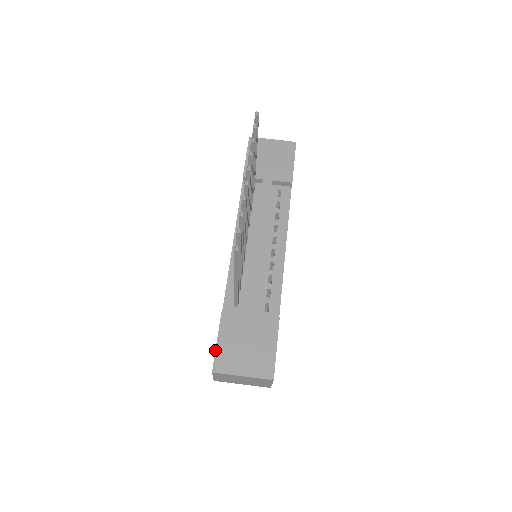
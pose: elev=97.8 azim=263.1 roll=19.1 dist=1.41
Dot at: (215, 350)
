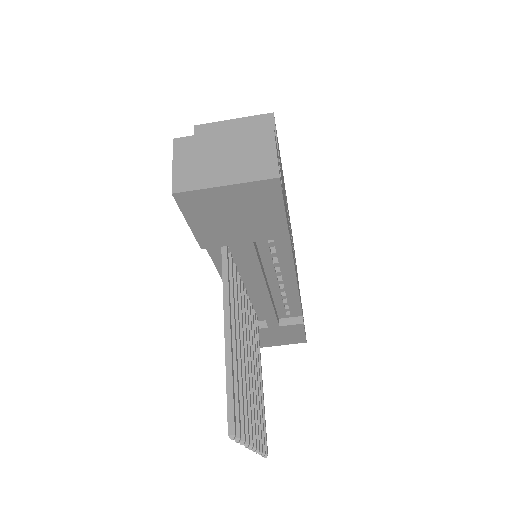
Dot at: occluded
